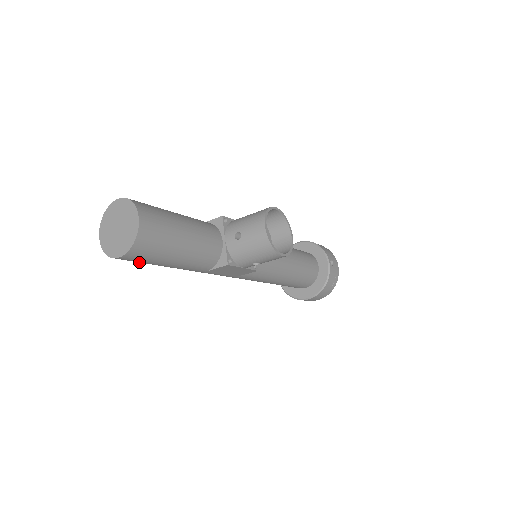
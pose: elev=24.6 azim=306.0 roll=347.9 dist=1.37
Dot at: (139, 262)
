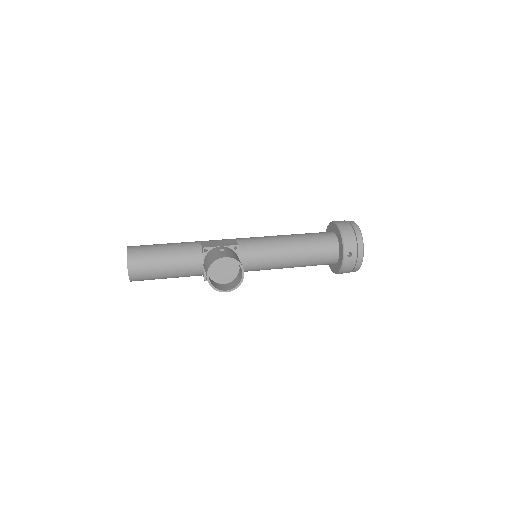
Dot at: occluded
